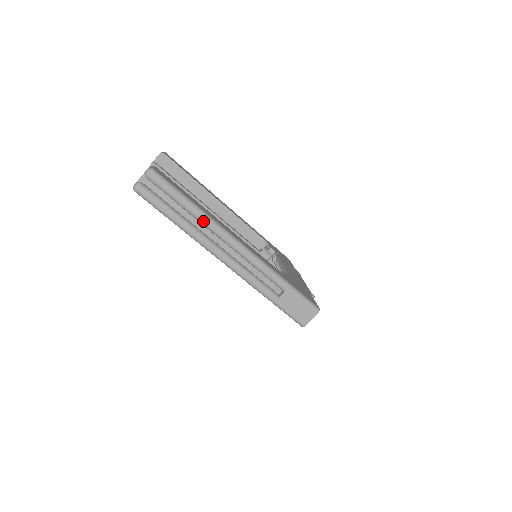
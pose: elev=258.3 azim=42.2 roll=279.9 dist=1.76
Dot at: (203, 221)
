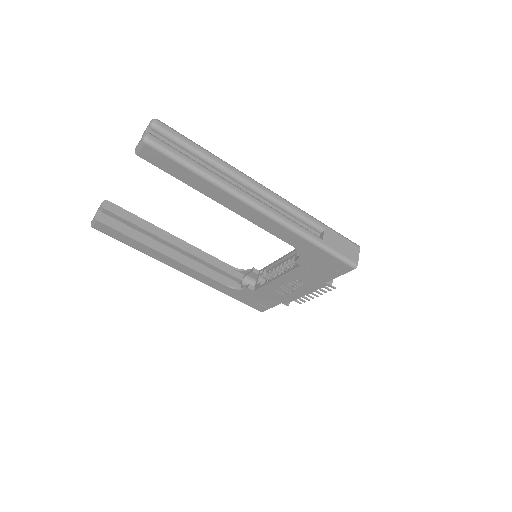
Dot at: (224, 166)
